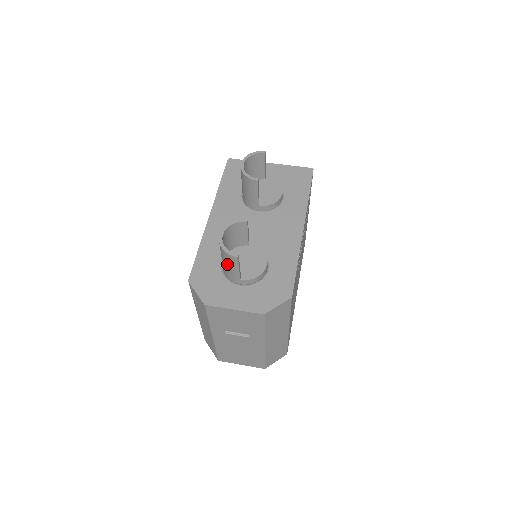
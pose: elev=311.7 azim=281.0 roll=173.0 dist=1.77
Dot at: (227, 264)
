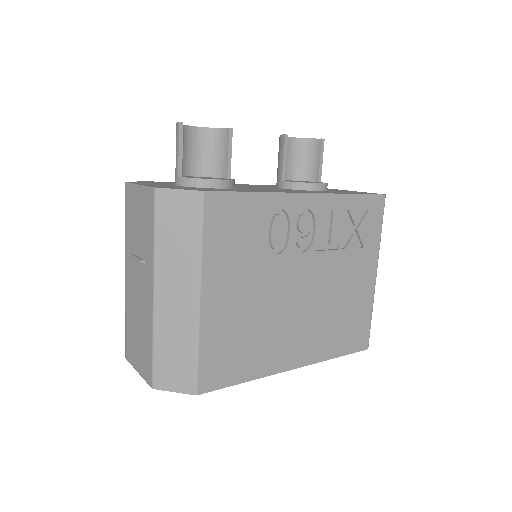
Dot at: occluded
